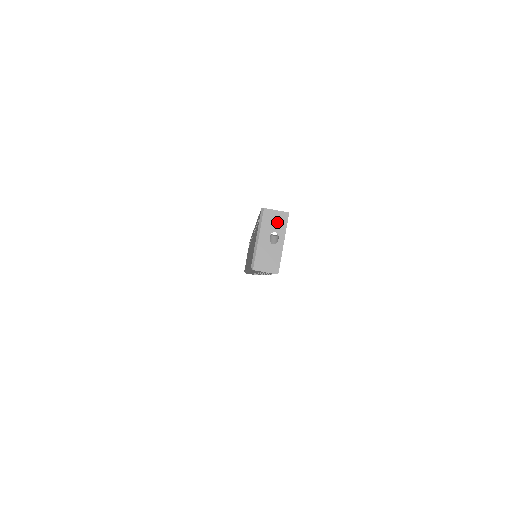
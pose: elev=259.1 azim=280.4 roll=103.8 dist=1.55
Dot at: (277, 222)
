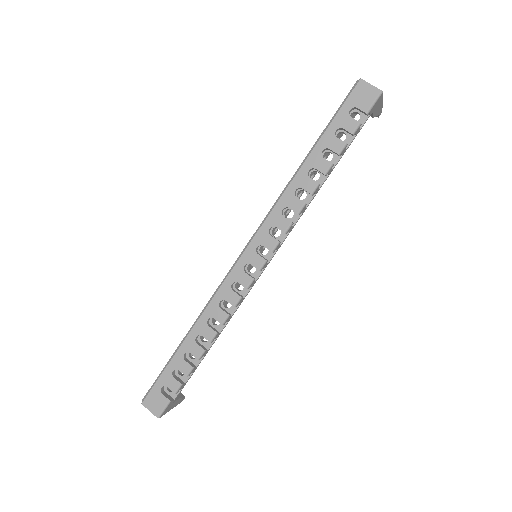
Dot at: occluded
